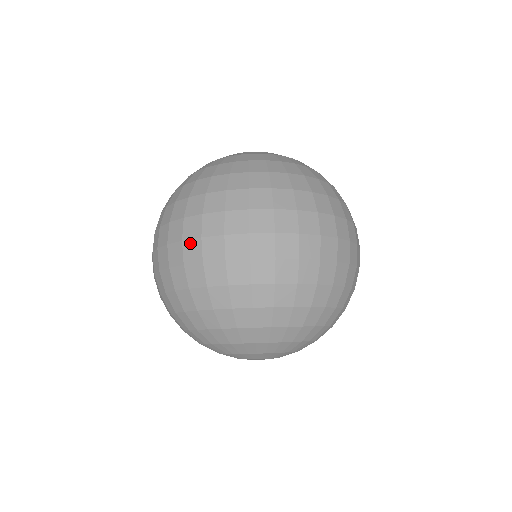
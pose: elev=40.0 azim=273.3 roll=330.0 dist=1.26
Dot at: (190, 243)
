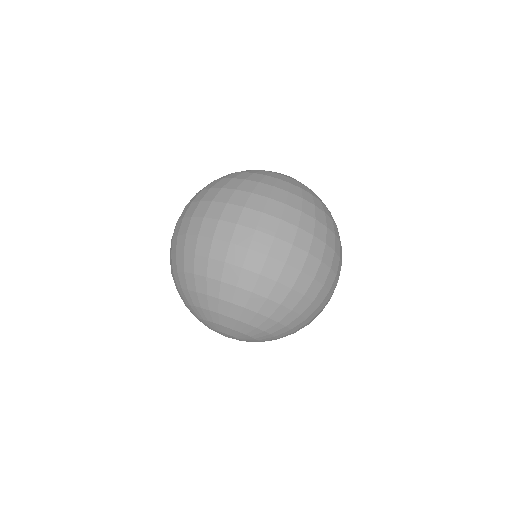
Dot at: (243, 229)
